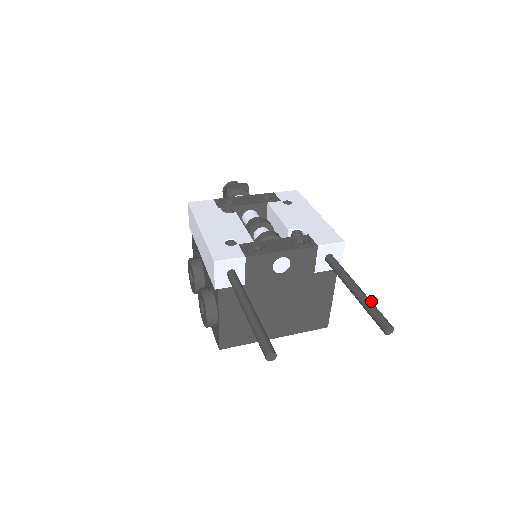
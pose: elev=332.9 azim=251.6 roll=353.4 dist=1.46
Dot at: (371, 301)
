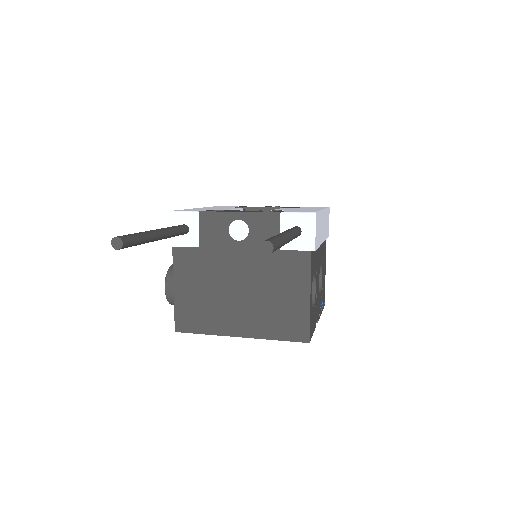
Dot at: (282, 236)
